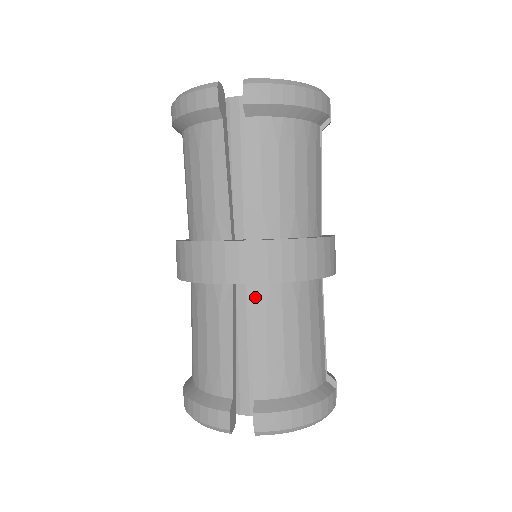
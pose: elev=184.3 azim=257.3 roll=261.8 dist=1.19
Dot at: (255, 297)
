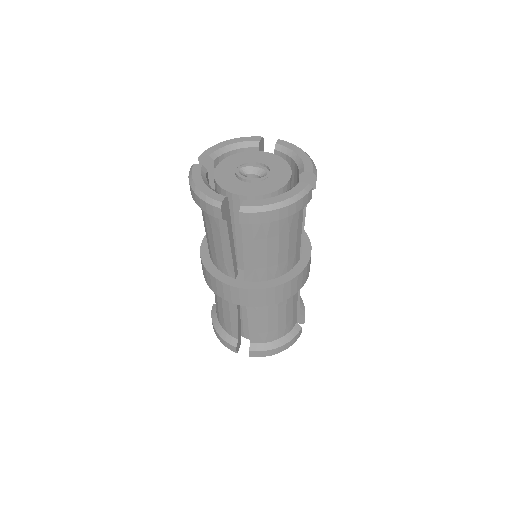
Dot at: occluded
